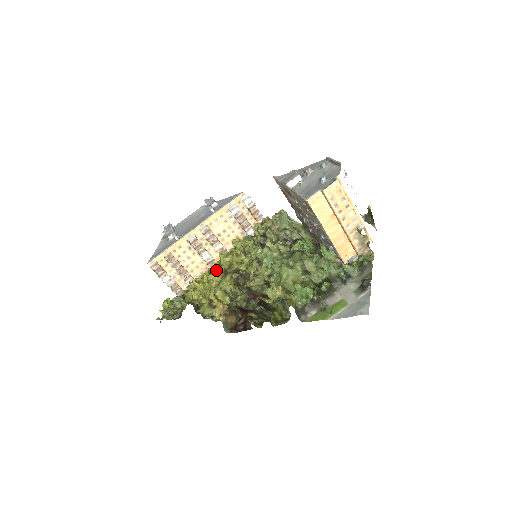
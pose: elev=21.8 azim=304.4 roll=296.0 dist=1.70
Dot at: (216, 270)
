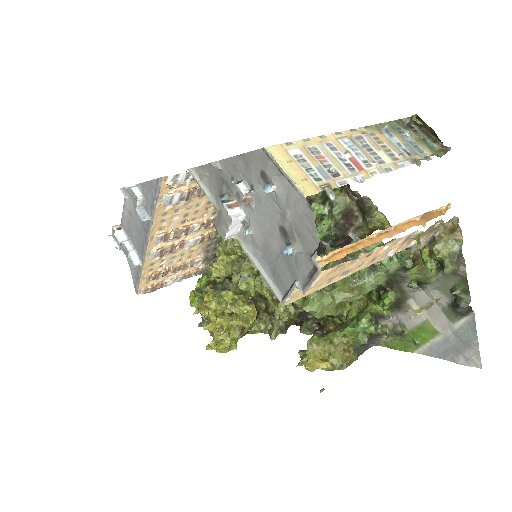
Dot at: occluded
